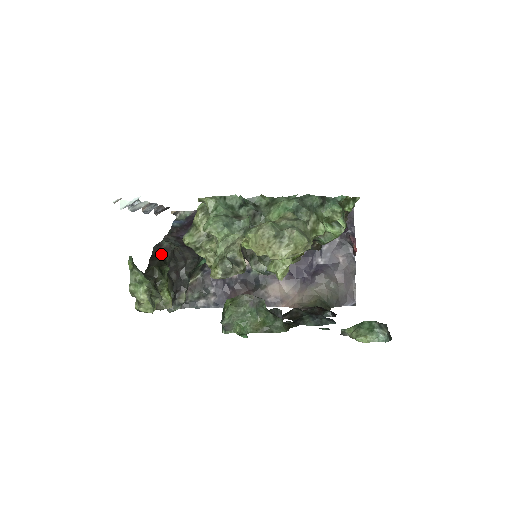
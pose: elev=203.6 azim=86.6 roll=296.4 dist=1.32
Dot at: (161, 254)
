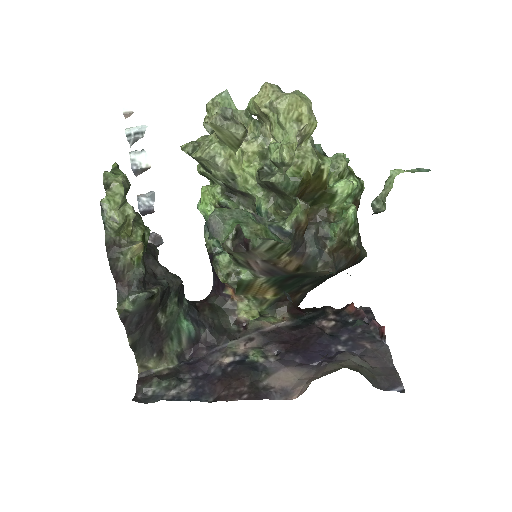
Dot at: occluded
